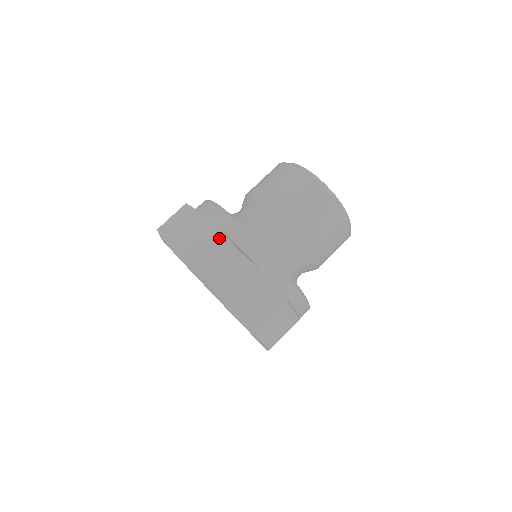
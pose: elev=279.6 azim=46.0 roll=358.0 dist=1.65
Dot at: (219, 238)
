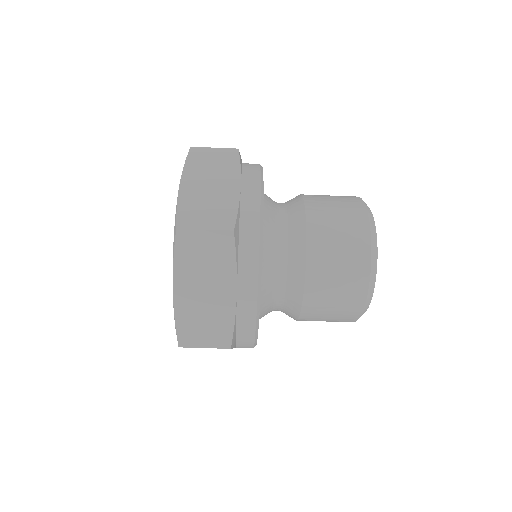
Dot at: (226, 318)
